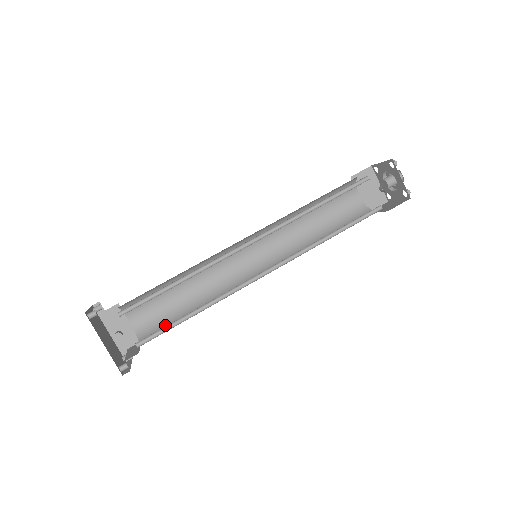
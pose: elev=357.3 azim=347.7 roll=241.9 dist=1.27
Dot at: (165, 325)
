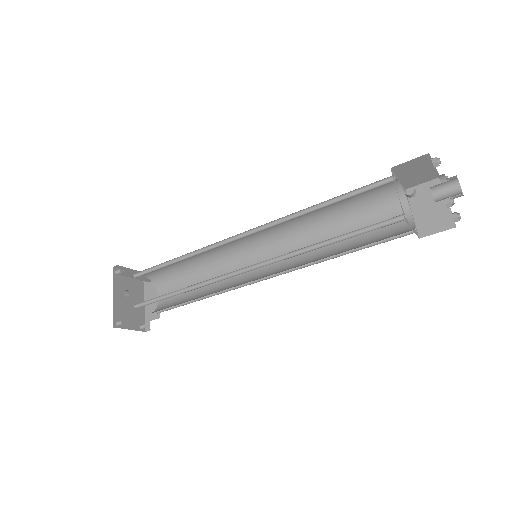
Dot at: (173, 305)
